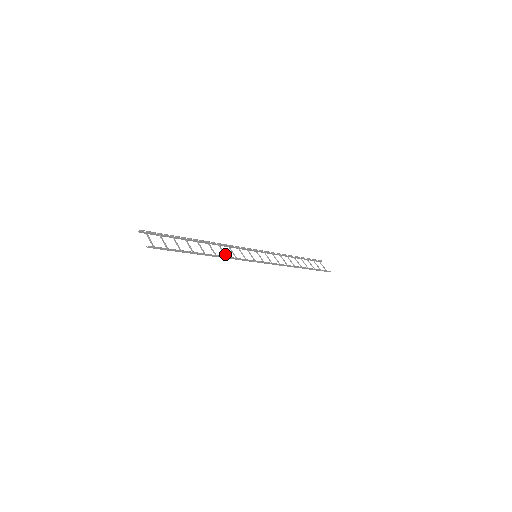
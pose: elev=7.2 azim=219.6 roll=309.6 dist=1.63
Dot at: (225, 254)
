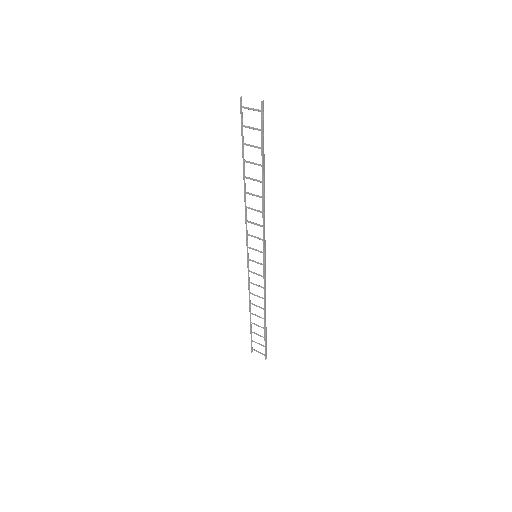
Dot at: (259, 211)
